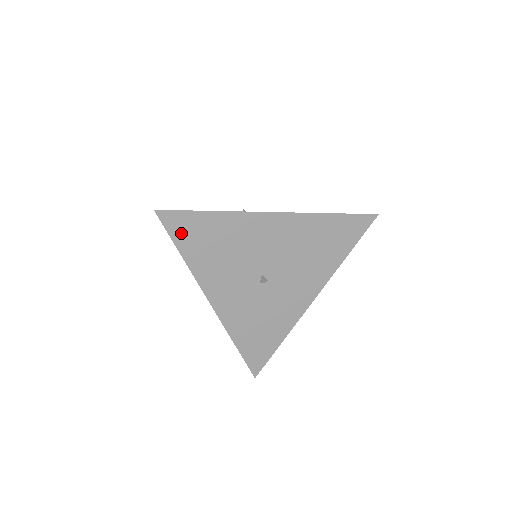
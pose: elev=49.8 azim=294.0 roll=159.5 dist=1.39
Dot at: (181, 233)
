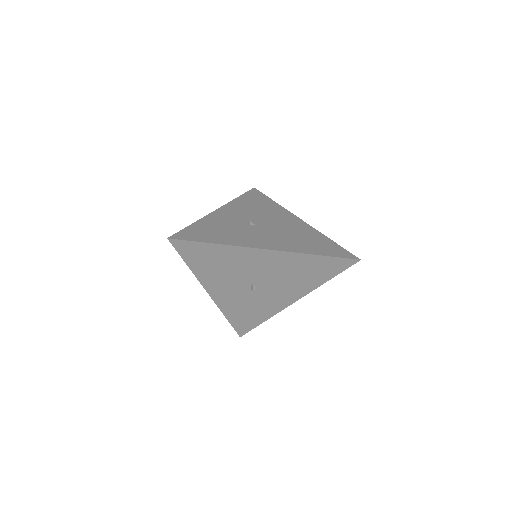
Dot at: (189, 254)
